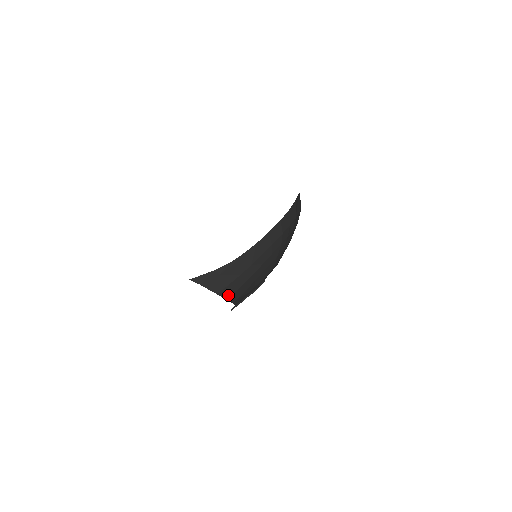
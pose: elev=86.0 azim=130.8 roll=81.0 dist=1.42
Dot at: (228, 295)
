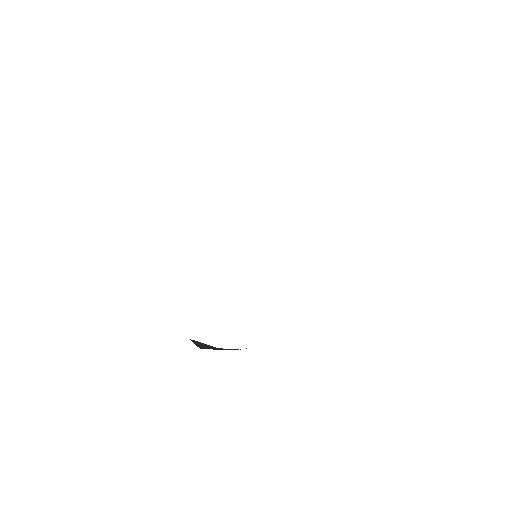
Dot at: occluded
